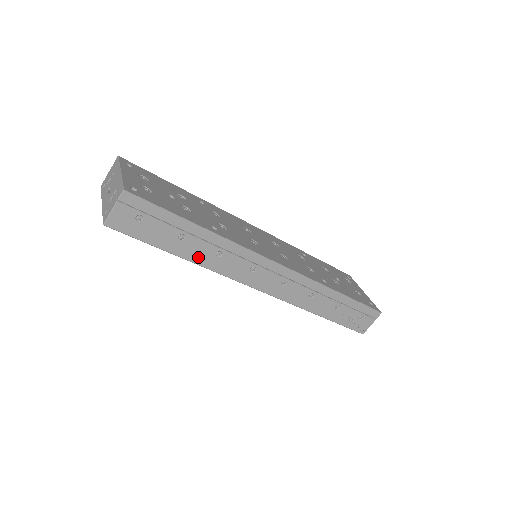
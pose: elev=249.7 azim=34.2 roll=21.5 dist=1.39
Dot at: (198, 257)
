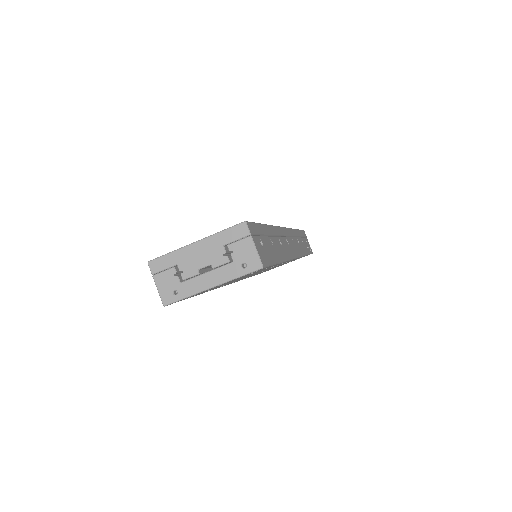
Dot at: (281, 254)
